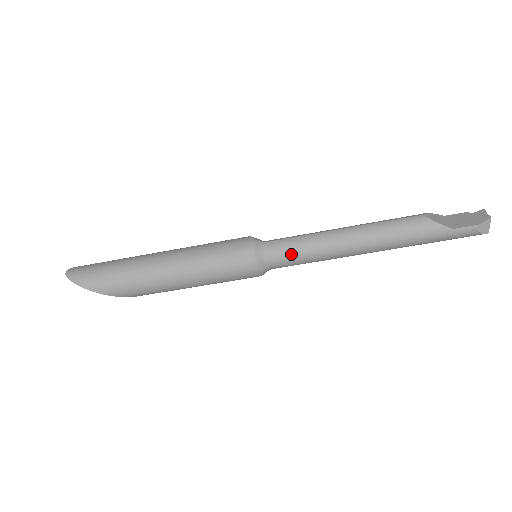
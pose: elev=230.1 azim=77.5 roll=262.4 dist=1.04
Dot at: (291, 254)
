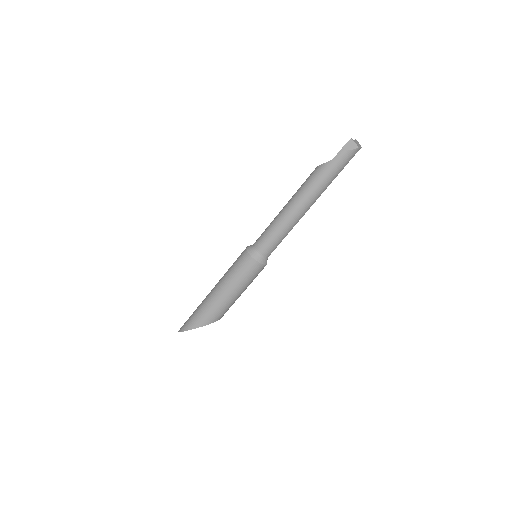
Dot at: (265, 239)
